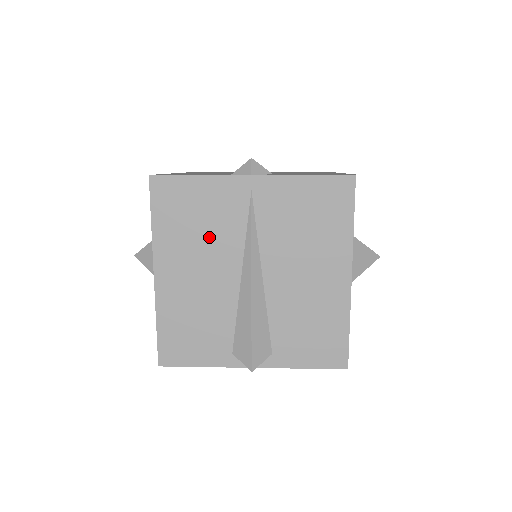
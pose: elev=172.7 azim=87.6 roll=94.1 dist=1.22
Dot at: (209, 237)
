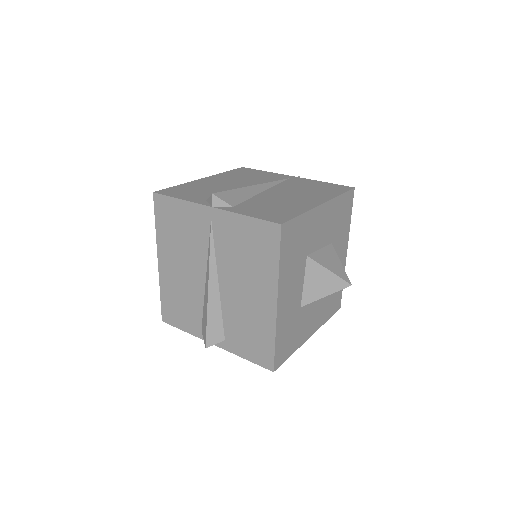
Dot at: (187, 245)
